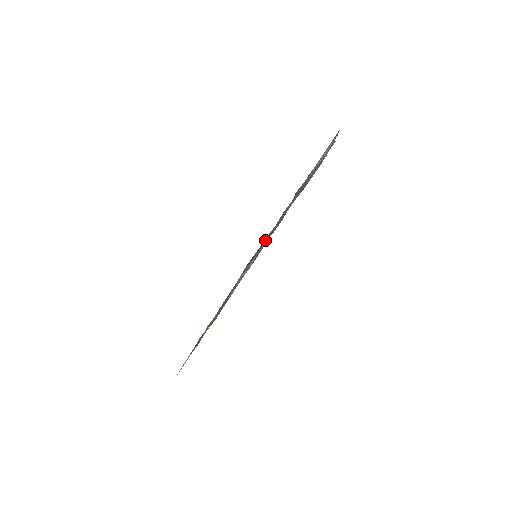
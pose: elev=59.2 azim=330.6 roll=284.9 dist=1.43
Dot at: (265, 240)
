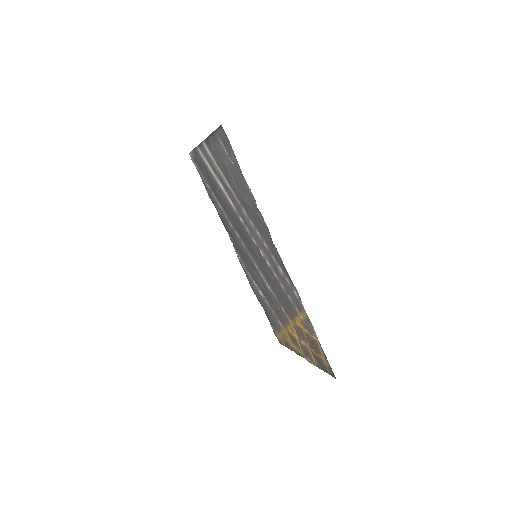
Dot at: (241, 262)
